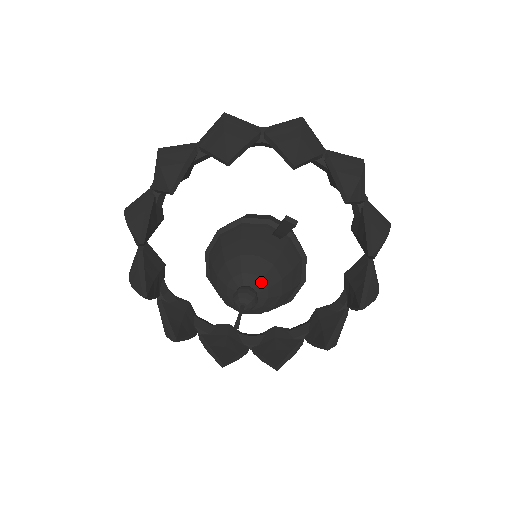
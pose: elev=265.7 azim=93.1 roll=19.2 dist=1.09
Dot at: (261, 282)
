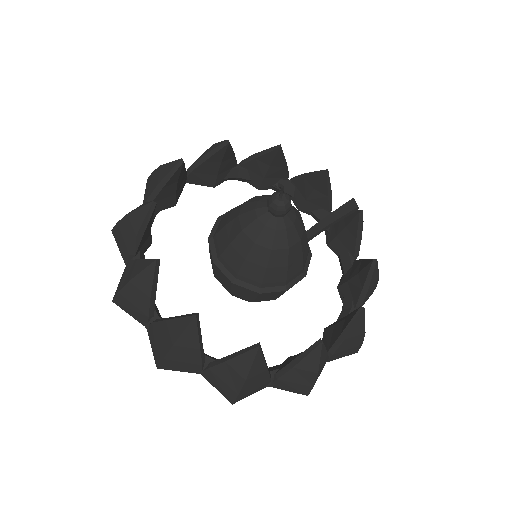
Dot at: (294, 216)
